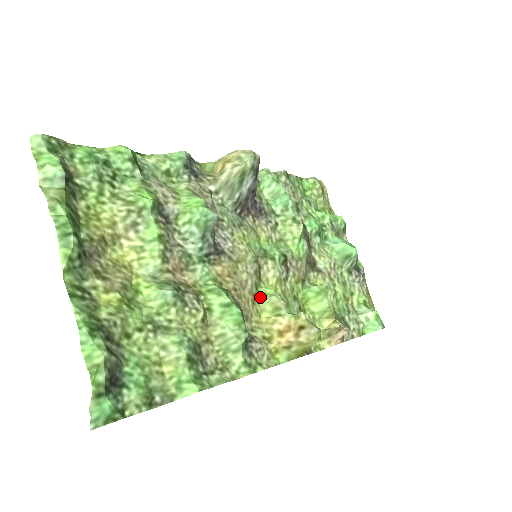
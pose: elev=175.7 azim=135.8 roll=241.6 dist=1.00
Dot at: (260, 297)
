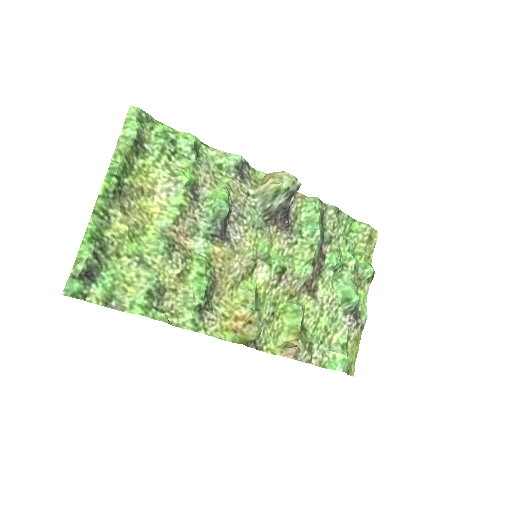
Dot at: (241, 287)
